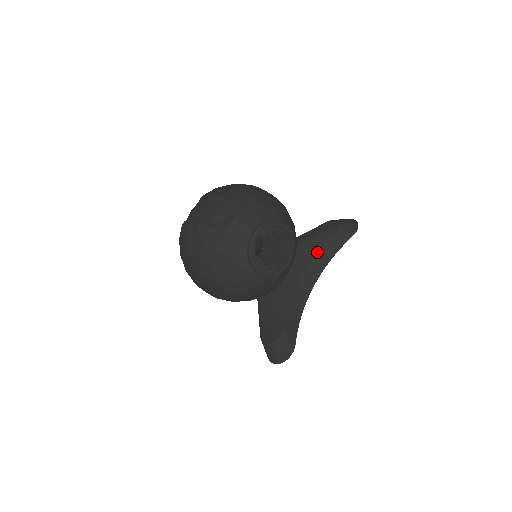
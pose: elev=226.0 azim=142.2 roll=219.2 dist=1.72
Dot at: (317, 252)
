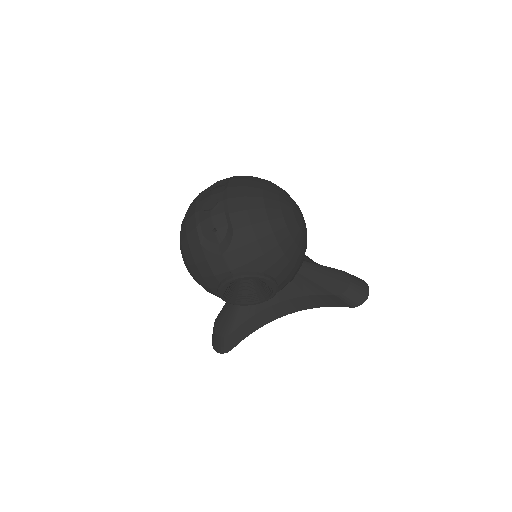
Dot at: (308, 295)
